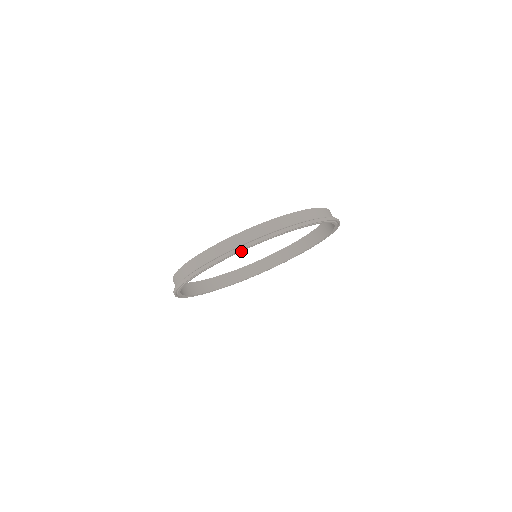
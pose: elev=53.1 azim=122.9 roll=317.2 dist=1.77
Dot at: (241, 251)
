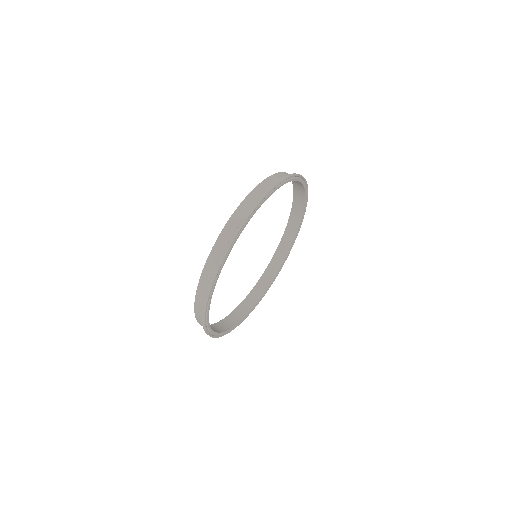
Dot at: (210, 300)
